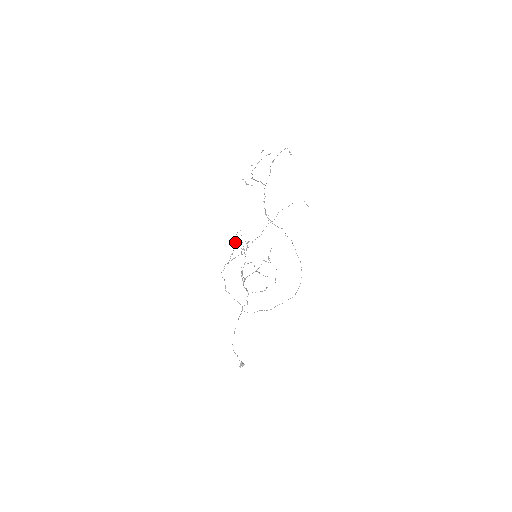
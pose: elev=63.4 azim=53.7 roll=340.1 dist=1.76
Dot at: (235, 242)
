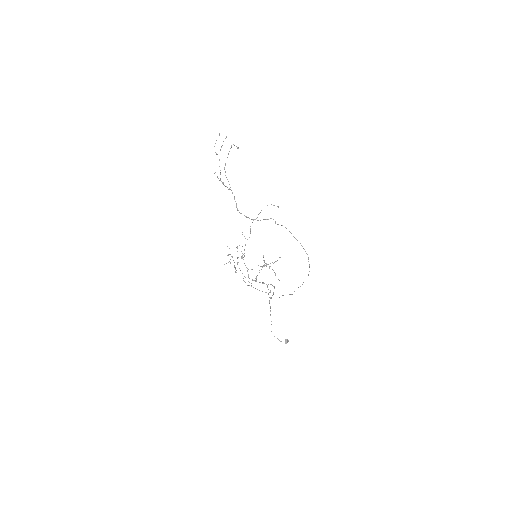
Dot at: occluded
